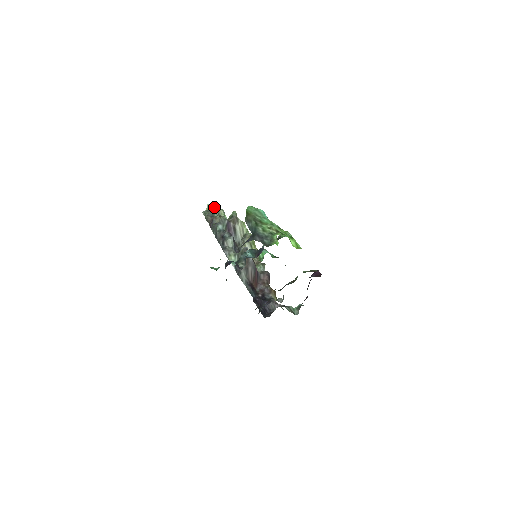
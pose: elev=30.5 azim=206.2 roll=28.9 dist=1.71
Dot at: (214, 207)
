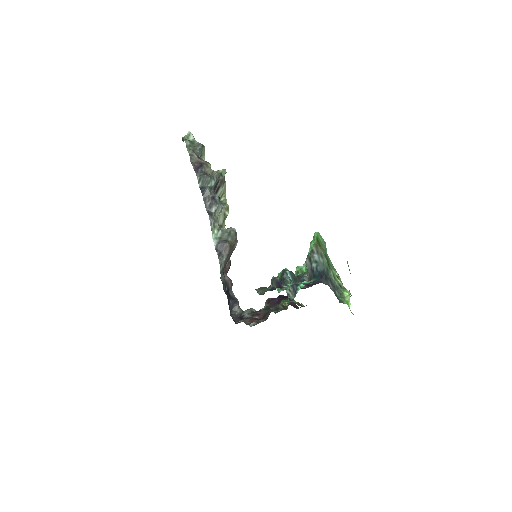
Dot at: (202, 145)
